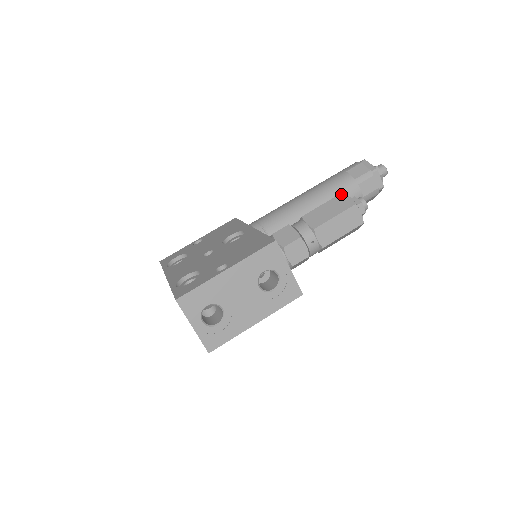
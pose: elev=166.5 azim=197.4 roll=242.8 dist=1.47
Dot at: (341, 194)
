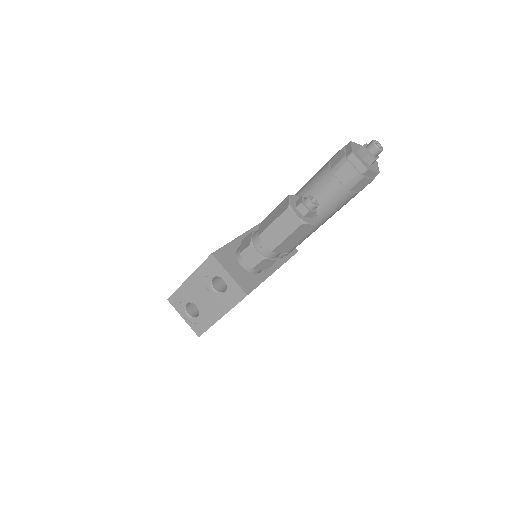
Dot at: (286, 197)
